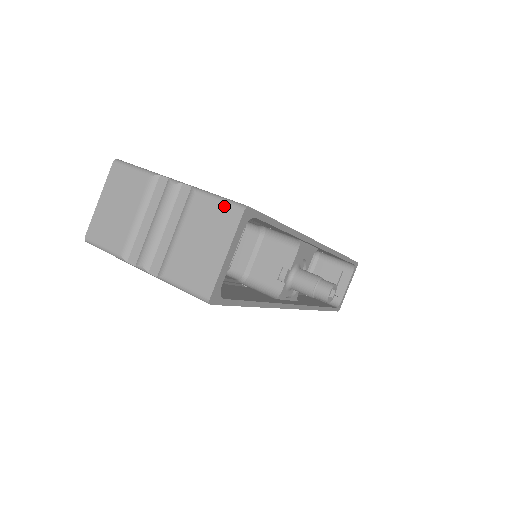
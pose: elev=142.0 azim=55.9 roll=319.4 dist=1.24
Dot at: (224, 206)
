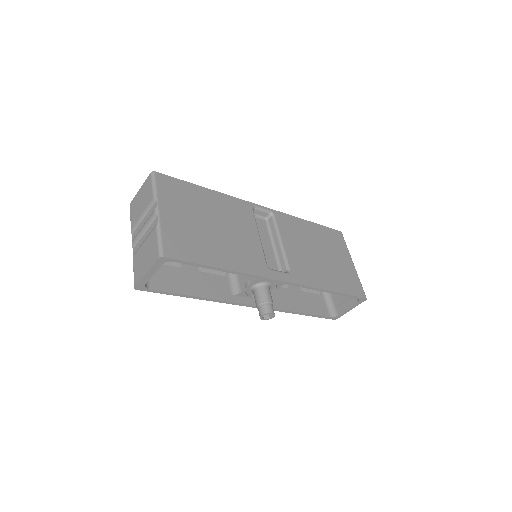
Dot at: (157, 247)
